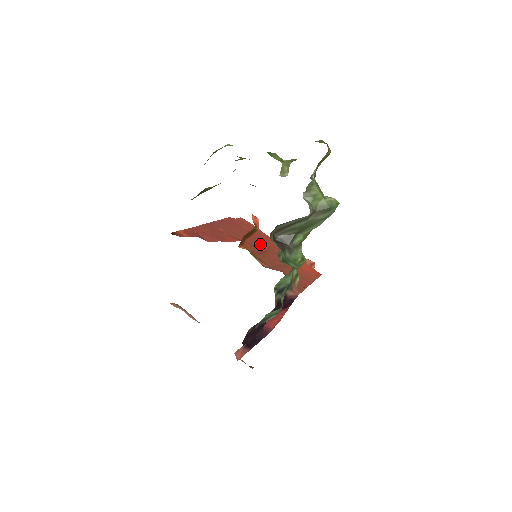
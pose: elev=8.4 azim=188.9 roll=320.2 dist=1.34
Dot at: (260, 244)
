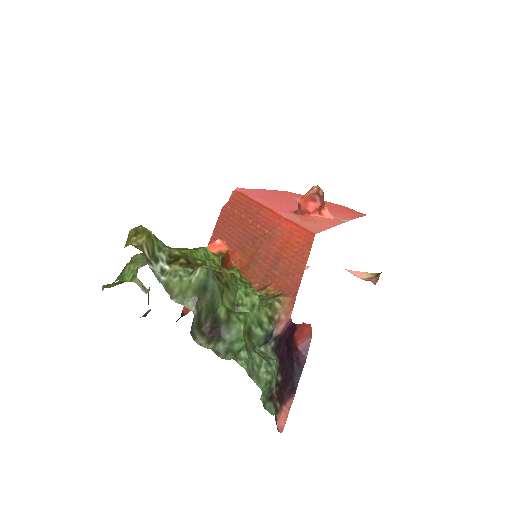
Dot at: (251, 236)
